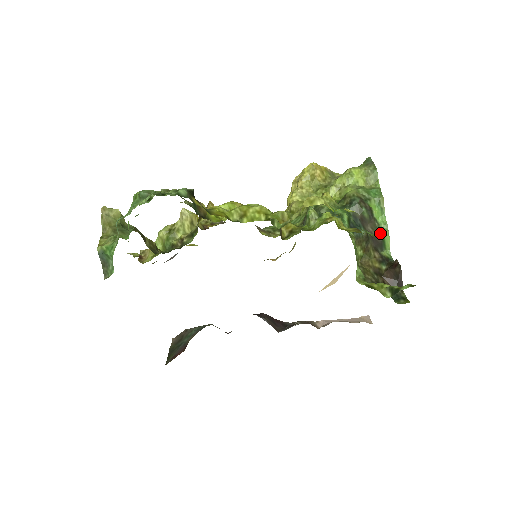
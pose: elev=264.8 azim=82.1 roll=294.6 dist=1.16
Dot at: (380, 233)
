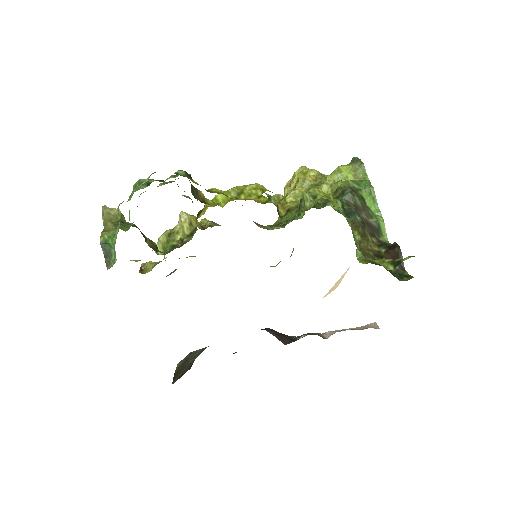
Dot at: (375, 220)
